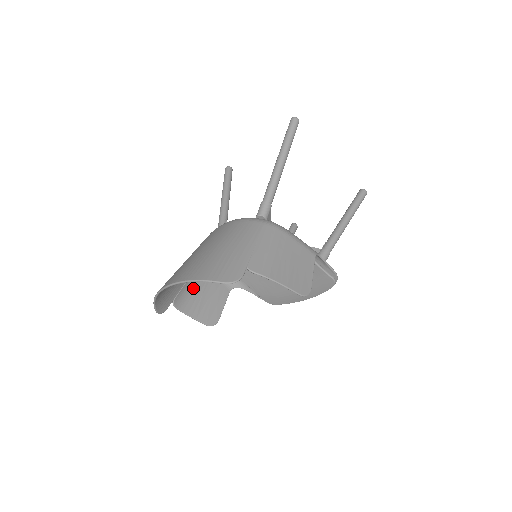
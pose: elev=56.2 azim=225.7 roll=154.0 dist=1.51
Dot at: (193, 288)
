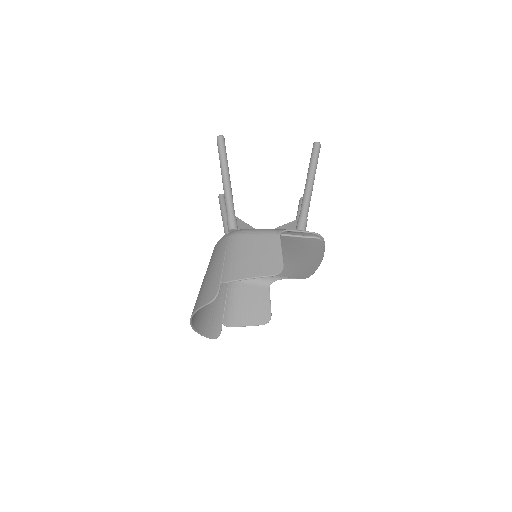
Dot at: (235, 304)
